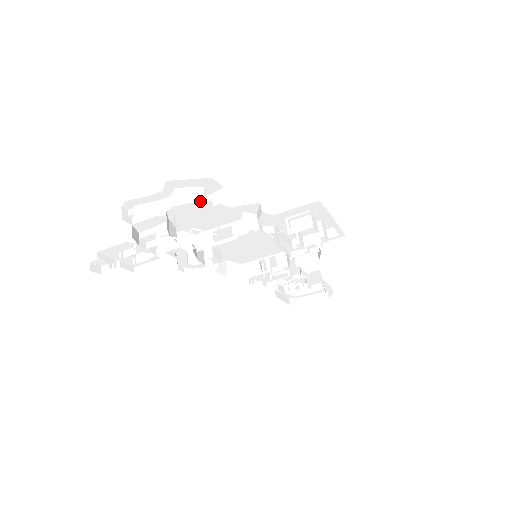
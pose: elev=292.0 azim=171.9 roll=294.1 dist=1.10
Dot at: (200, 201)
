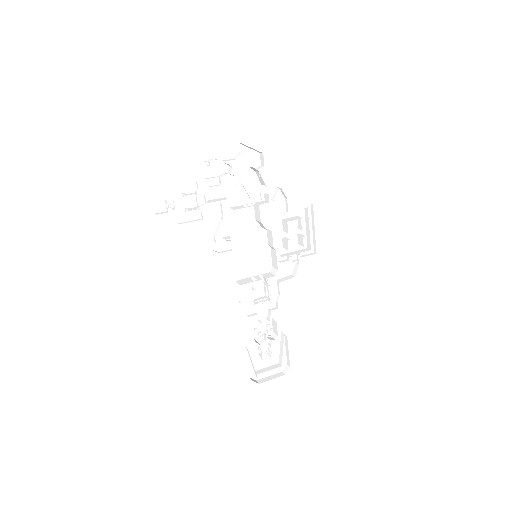
Dot at: (249, 167)
